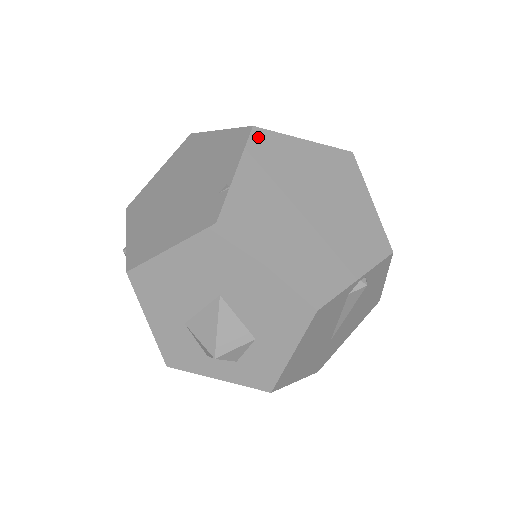
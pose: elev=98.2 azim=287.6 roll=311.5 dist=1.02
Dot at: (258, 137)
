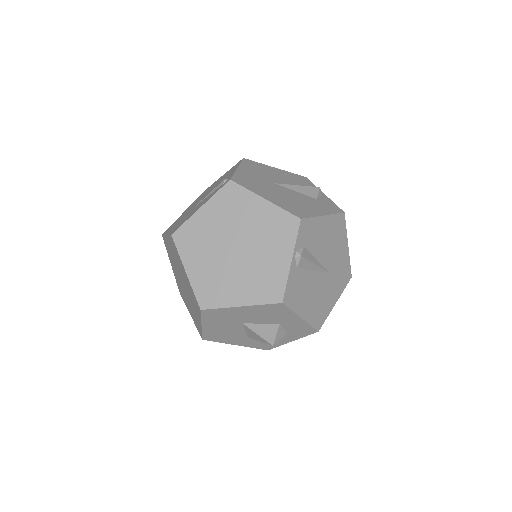
Dot at: (179, 238)
